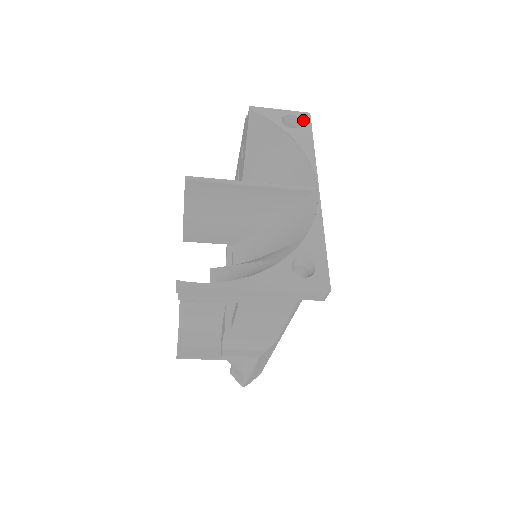
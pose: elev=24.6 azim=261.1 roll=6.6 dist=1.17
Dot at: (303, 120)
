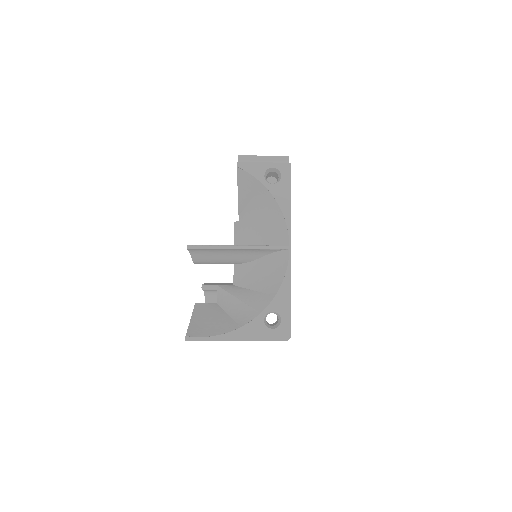
Dot at: (283, 173)
